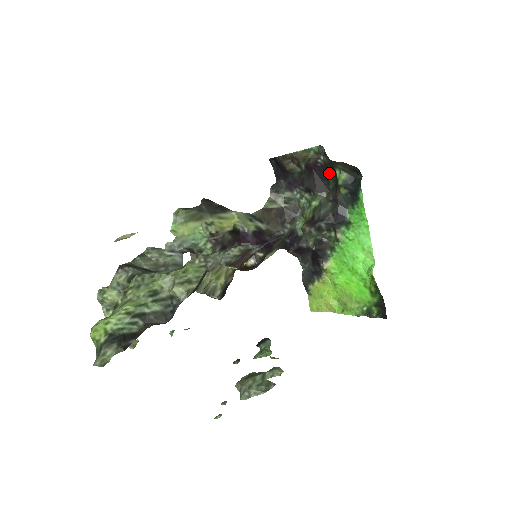
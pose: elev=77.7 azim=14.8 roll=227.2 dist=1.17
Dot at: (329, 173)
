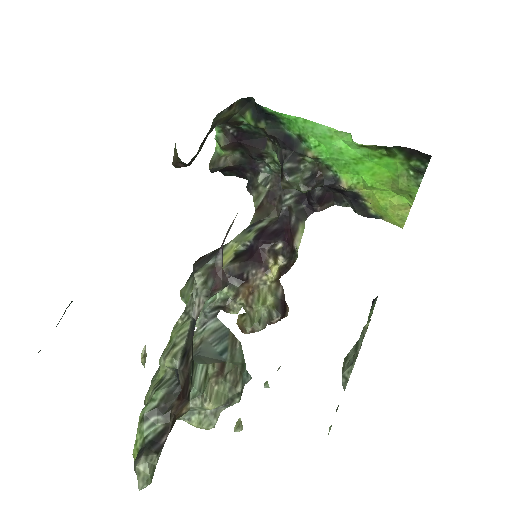
Dot at: (246, 128)
